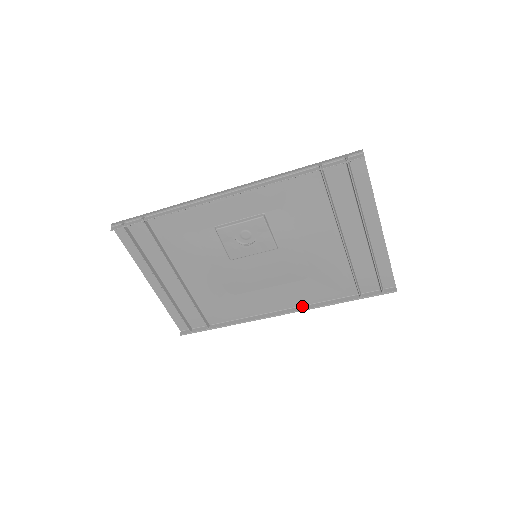
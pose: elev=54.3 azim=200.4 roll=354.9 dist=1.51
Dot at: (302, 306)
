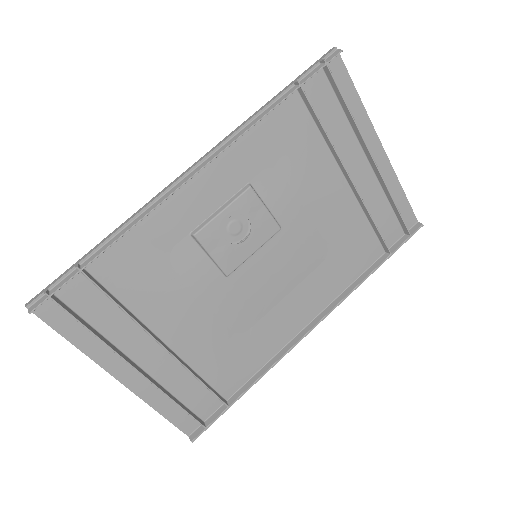
Dot at: (331, 303)
